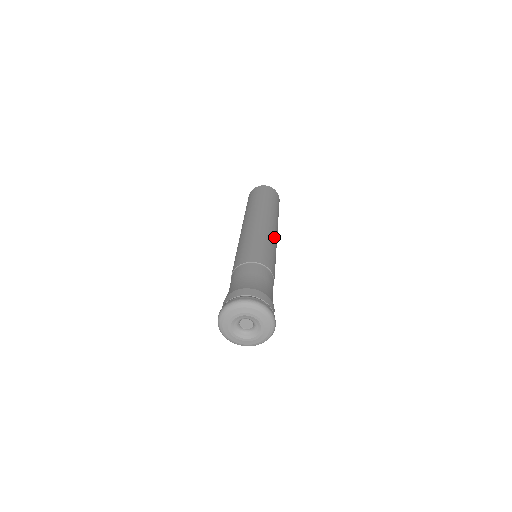
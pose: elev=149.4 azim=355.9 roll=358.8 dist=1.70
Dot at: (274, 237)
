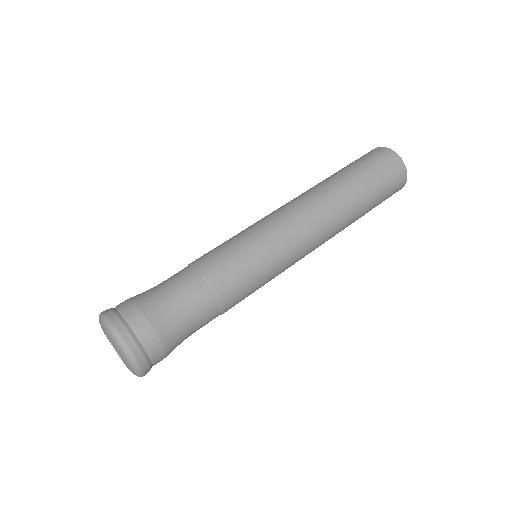
Dot at: (298, 247)
